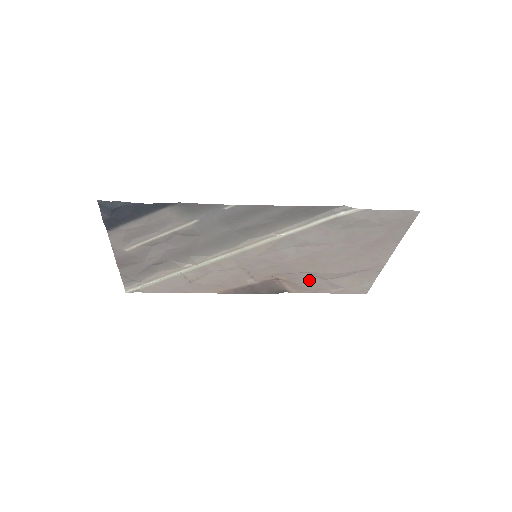
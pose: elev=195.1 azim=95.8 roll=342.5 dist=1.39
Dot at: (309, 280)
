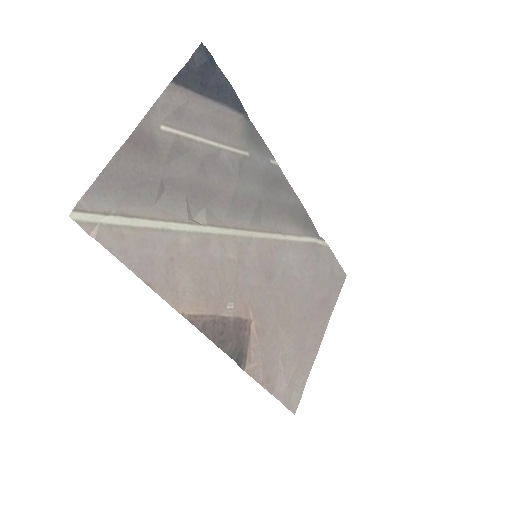
Dot at: (270, 345)
